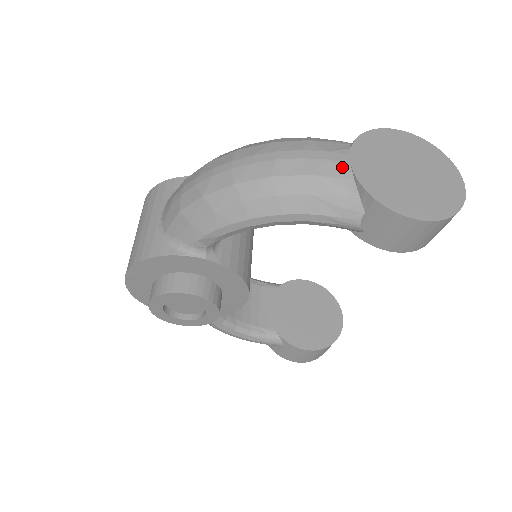
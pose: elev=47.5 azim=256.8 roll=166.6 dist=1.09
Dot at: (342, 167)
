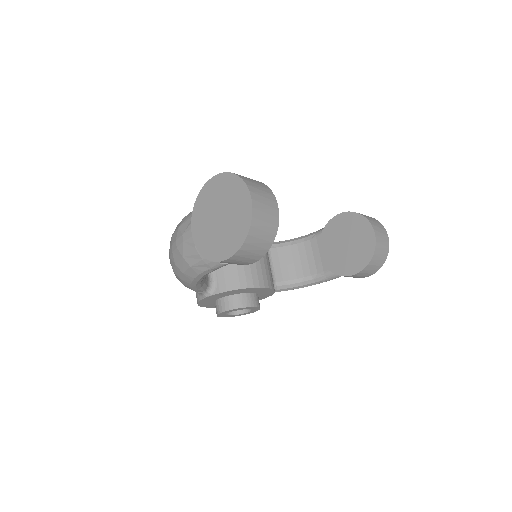
Dot at: (190, 243)
